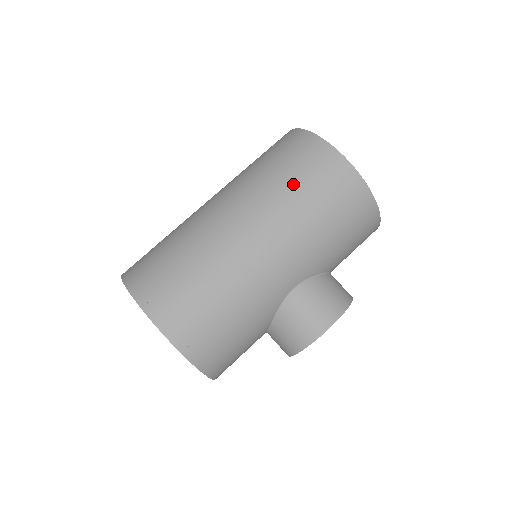
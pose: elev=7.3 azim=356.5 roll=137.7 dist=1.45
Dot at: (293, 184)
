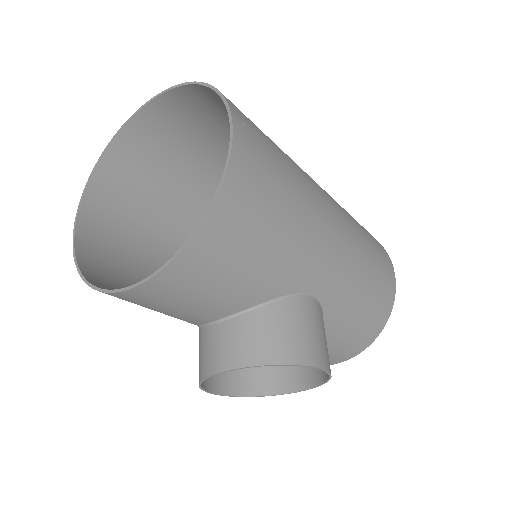
Dot at: (363, 231)
